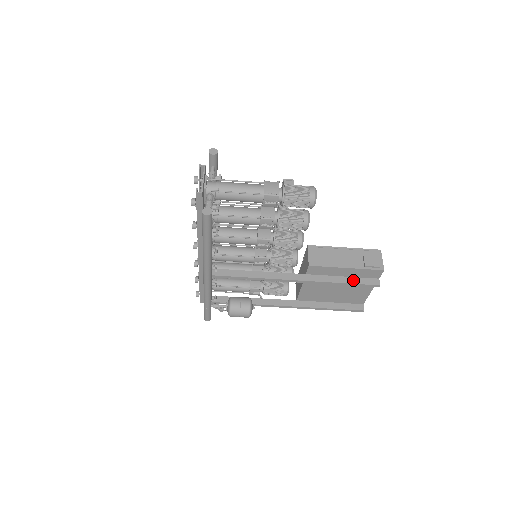
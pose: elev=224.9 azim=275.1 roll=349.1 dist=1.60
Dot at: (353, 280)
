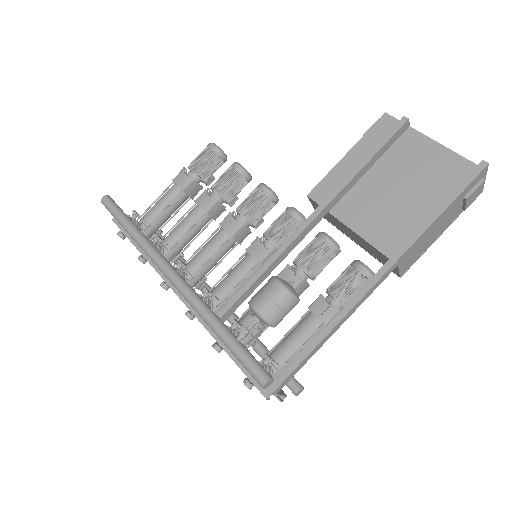
Dot at: (374, 151)
